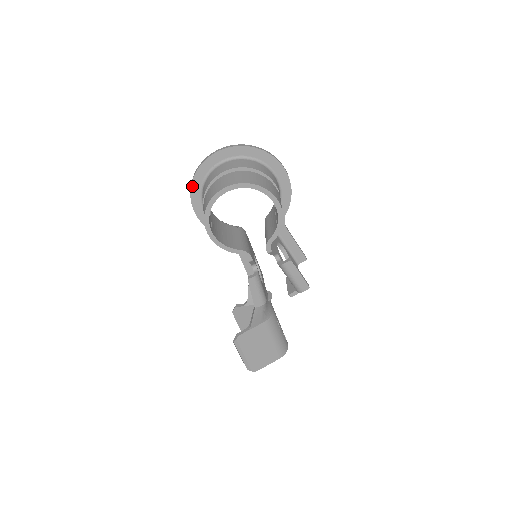
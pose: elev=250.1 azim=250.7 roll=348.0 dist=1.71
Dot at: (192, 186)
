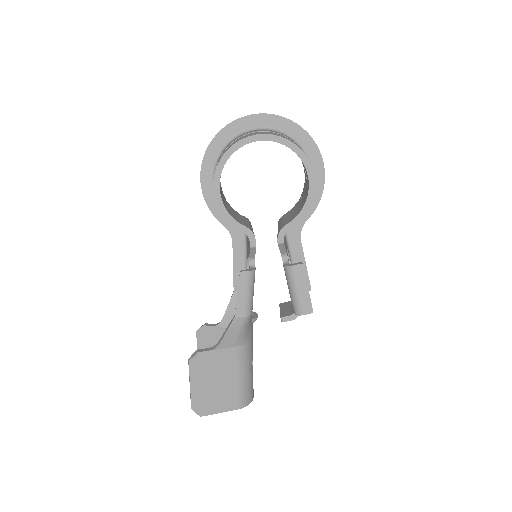
Dot at: (210, 146)
